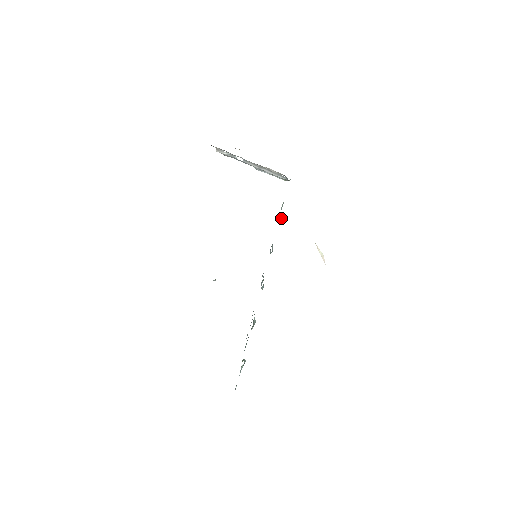
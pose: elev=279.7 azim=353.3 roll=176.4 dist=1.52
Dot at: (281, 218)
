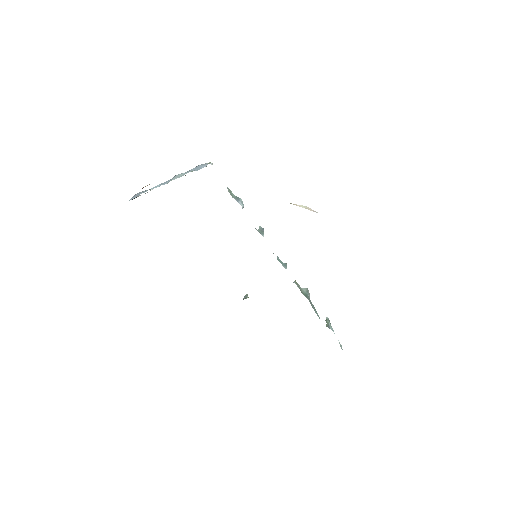
Dot at: (241, 202)
